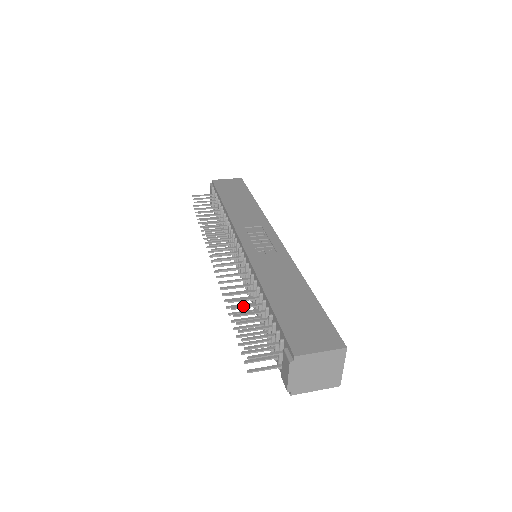
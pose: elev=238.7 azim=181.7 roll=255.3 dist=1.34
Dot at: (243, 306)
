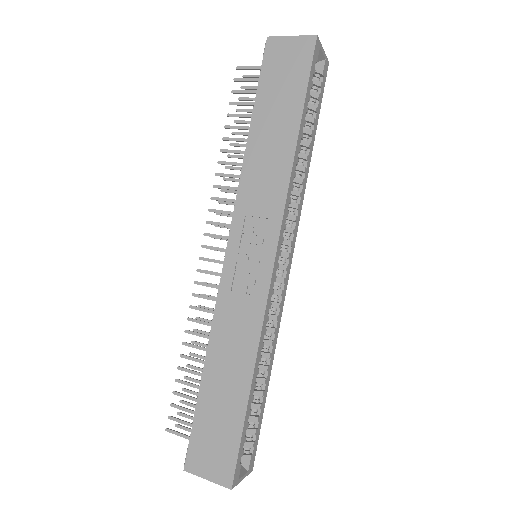
Dot at: (191, 359)
